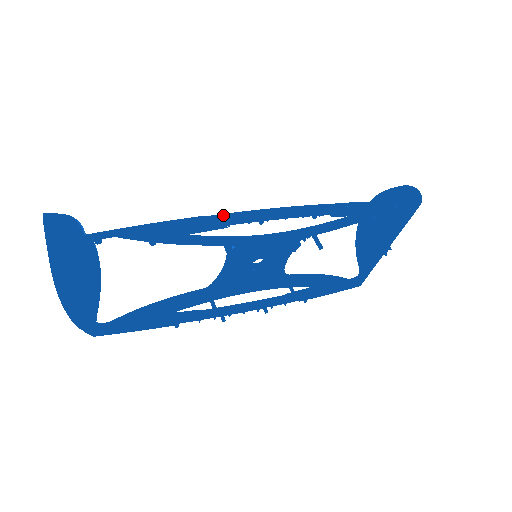
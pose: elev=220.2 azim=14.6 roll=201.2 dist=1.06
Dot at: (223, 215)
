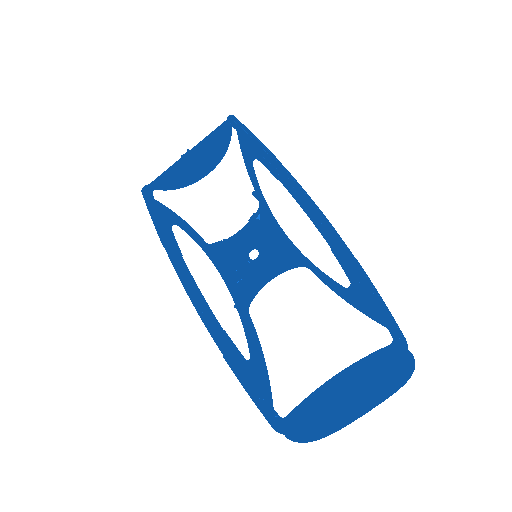
Dot at: (284, 167)
